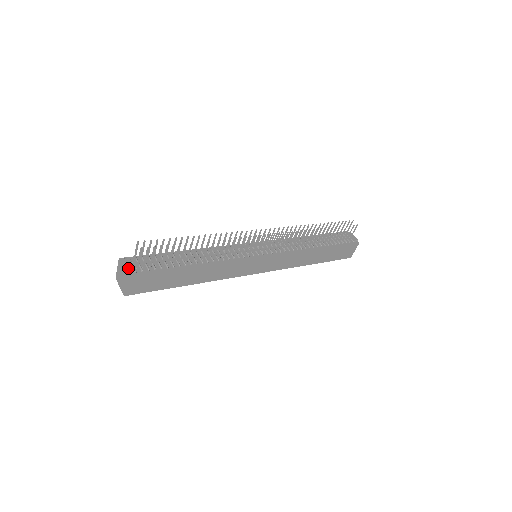
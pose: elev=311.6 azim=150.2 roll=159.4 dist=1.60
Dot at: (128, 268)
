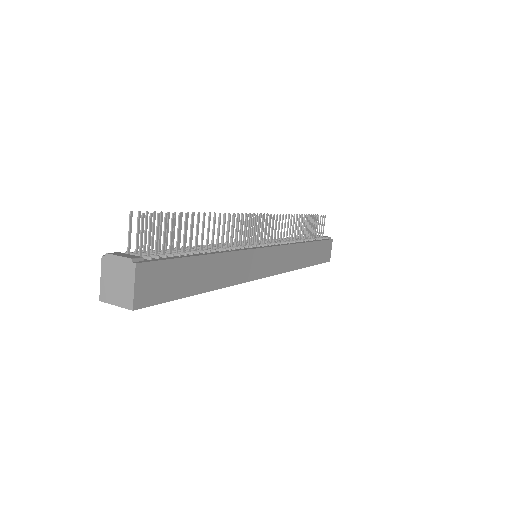
Dot at: (128, 256)
